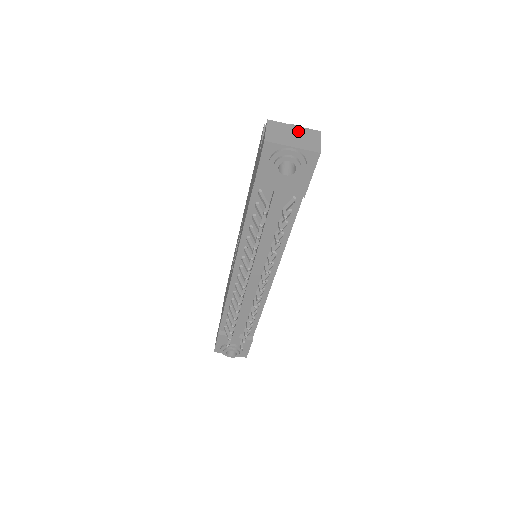
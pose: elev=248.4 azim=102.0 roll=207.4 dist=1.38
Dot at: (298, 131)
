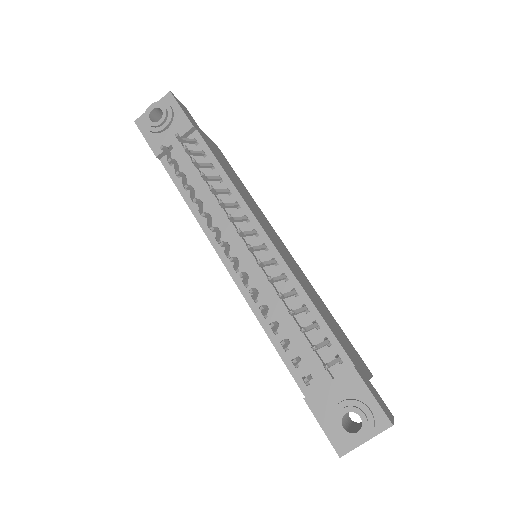
Dot at: occluded
